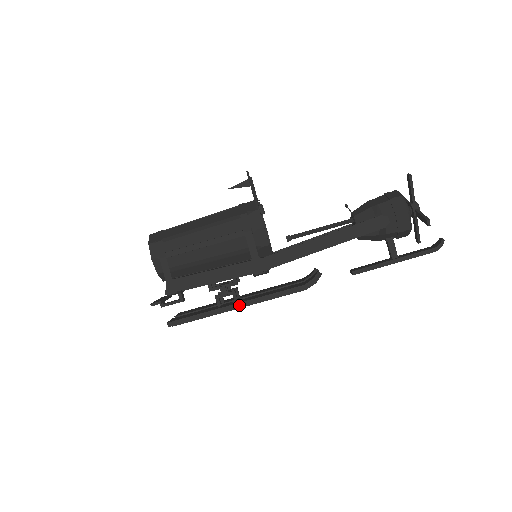
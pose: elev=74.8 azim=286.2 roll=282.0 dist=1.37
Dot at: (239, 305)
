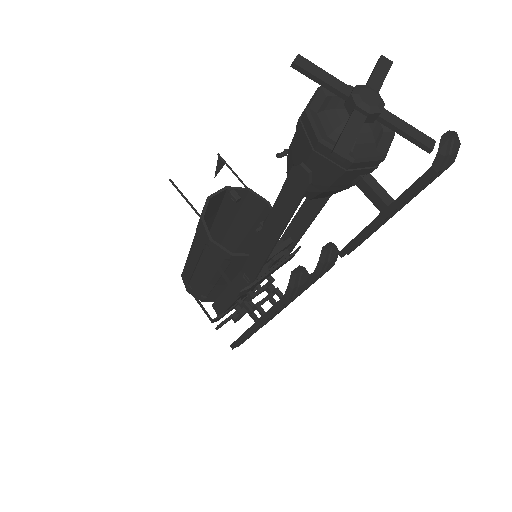
Dot at: (255, 326)
